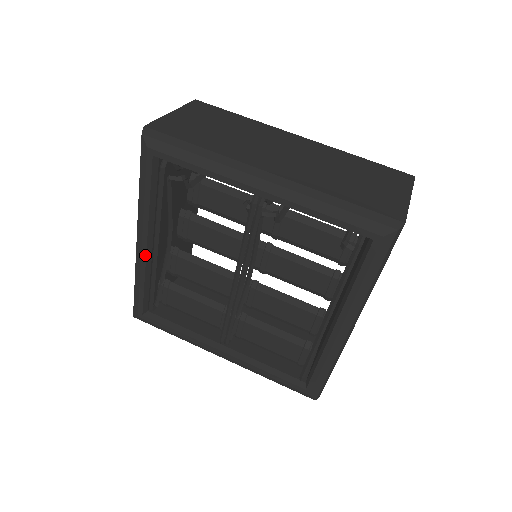
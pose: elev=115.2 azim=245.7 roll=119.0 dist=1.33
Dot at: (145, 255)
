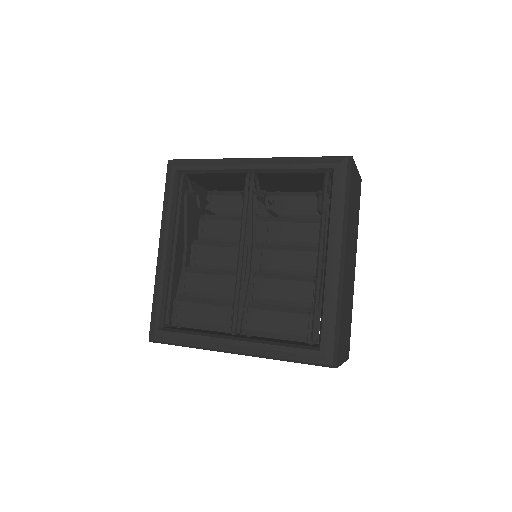
Dot at: (165, 259)
